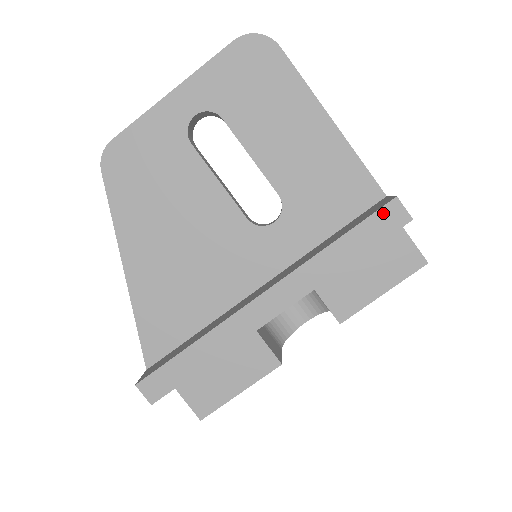
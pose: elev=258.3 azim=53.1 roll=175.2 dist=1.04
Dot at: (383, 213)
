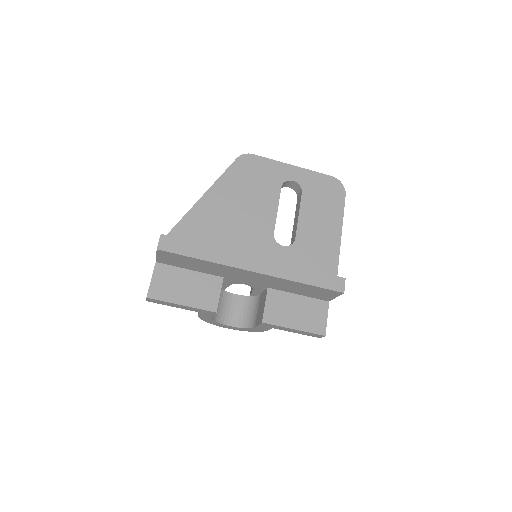
Dot at: (335, 279)
